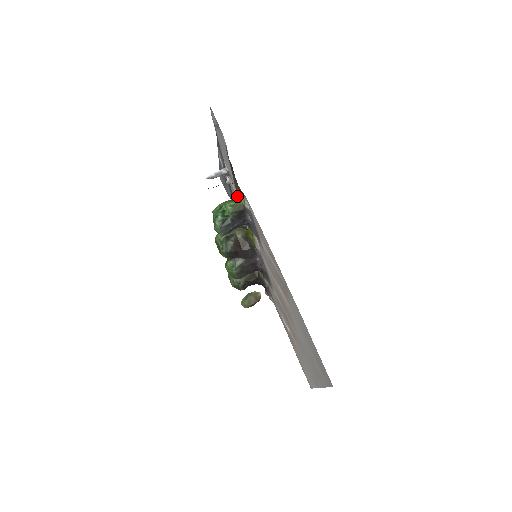
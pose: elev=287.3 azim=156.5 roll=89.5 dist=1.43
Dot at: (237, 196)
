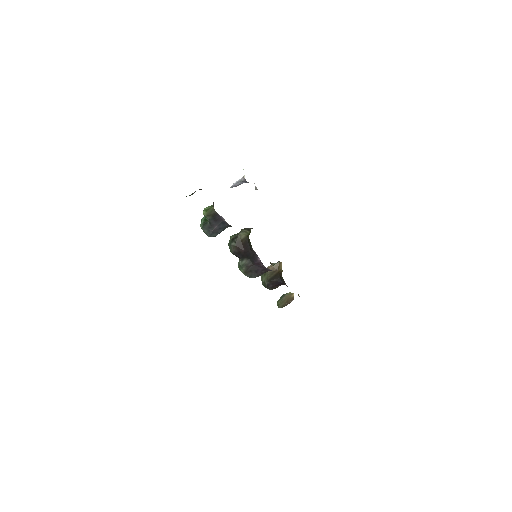
Dot at: occluded
